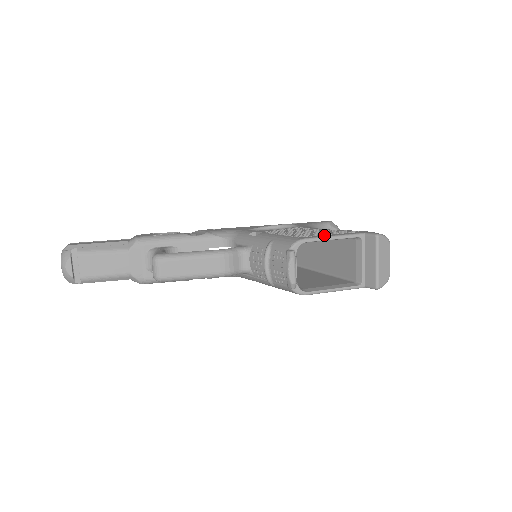
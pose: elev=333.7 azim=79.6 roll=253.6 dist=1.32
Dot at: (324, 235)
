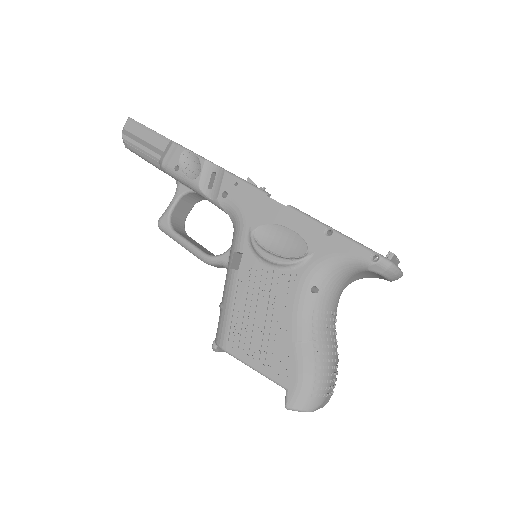
Dot at: (249, 357)
